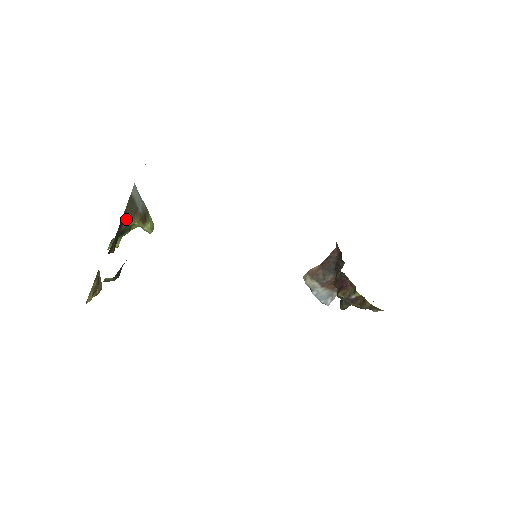
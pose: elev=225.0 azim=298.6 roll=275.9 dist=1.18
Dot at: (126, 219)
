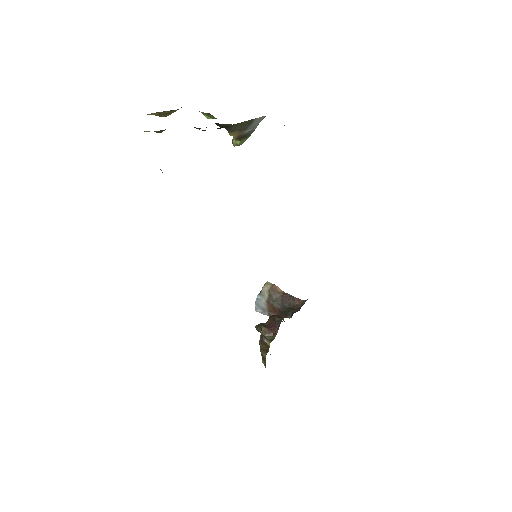
Dot at: (230, 128)
